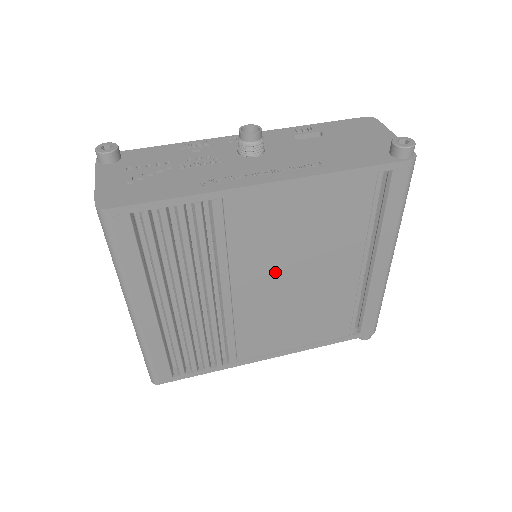
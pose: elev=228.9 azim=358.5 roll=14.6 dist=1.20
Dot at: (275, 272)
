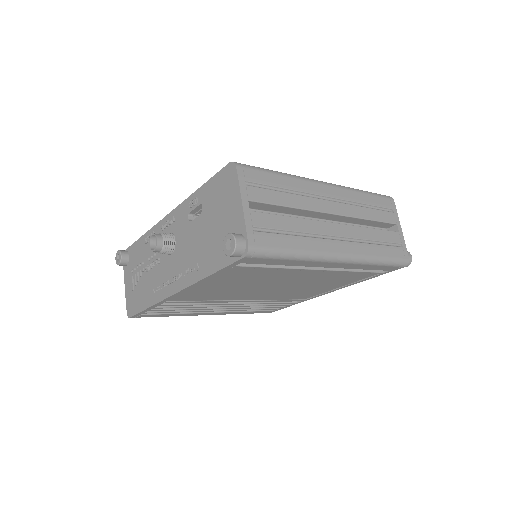
Dot at: (254, 291)
